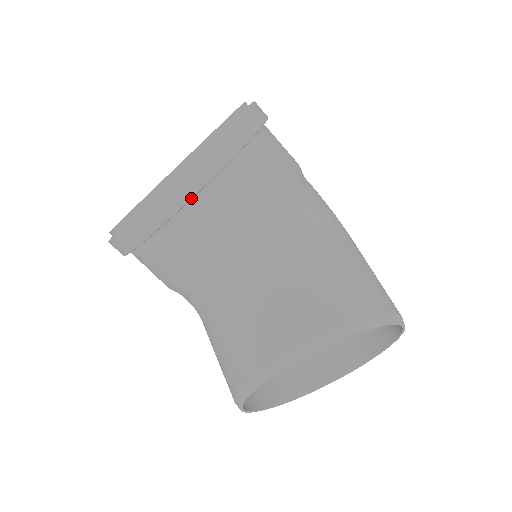
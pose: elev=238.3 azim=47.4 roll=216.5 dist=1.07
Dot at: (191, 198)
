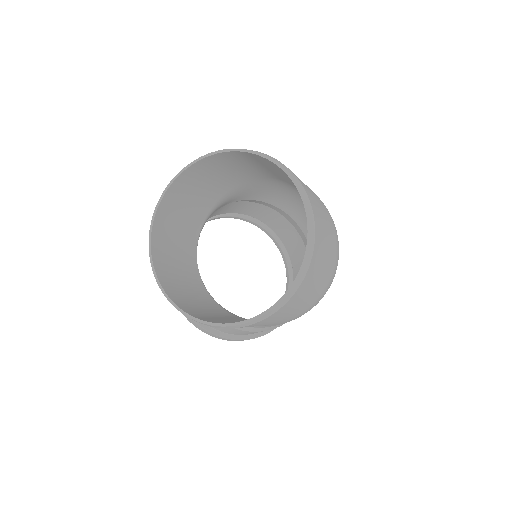
Dot at: occluded
